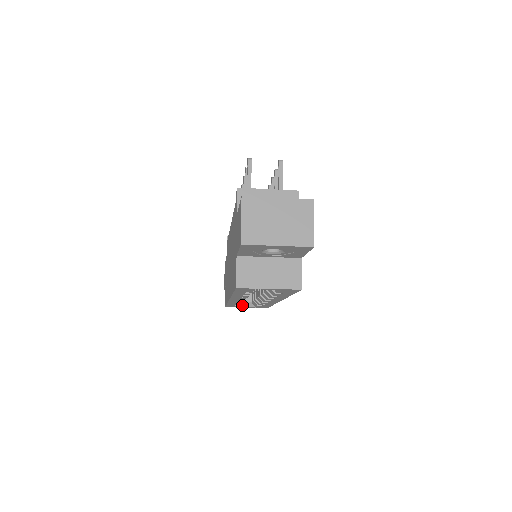
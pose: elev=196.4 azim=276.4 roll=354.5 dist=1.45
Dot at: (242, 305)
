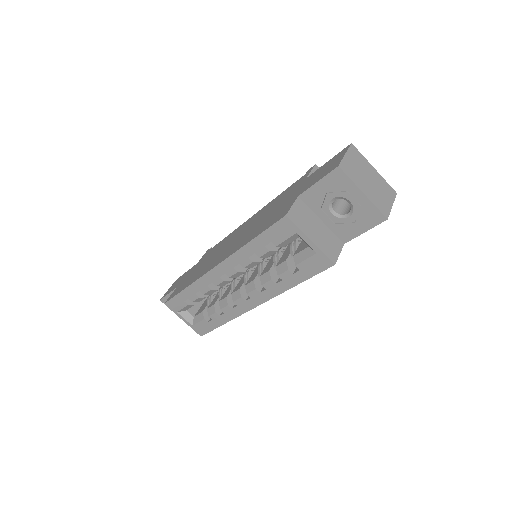
Dot at: (183, 313)
